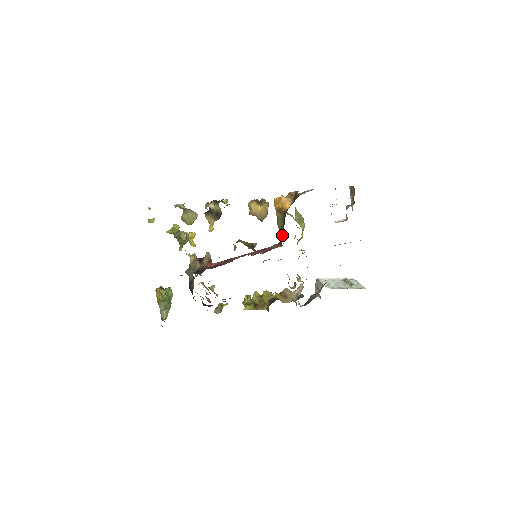
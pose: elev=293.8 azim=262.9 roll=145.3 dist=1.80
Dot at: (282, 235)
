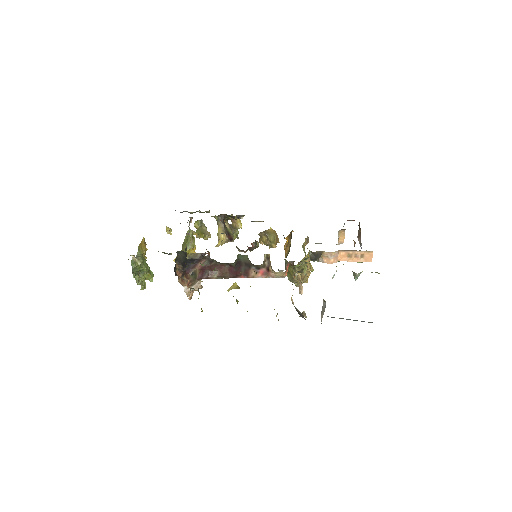
Dot at: occluded
